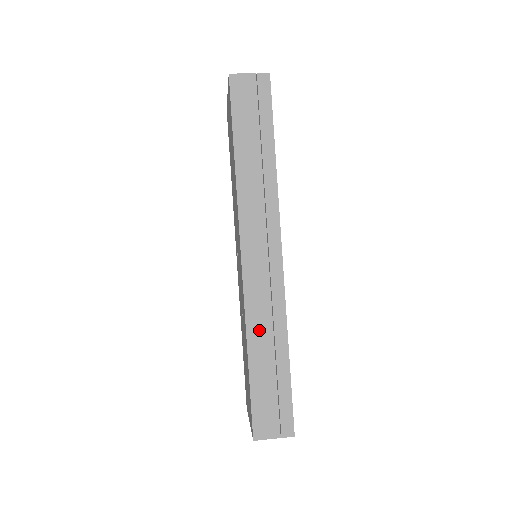
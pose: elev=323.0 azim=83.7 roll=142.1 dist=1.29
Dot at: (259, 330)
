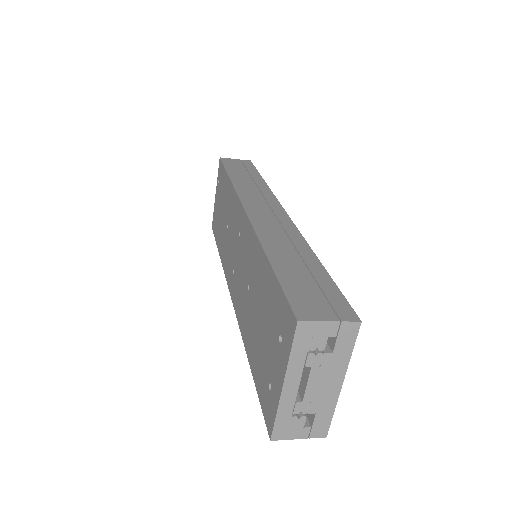
Dot at: (275, 243)
